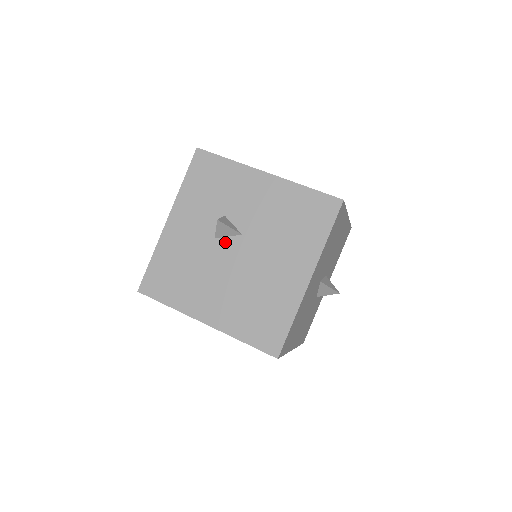
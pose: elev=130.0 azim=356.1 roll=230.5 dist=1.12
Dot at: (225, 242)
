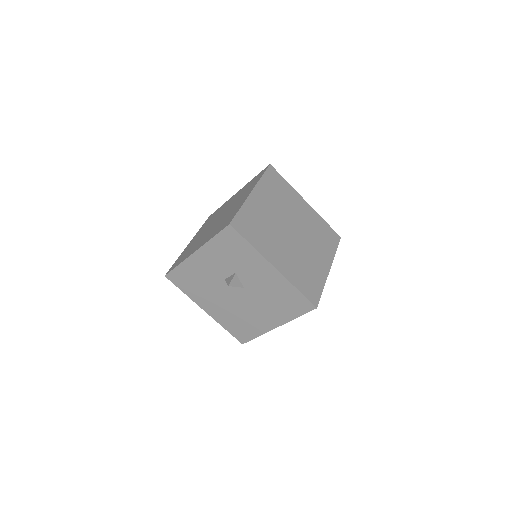
Dot at: occluded
